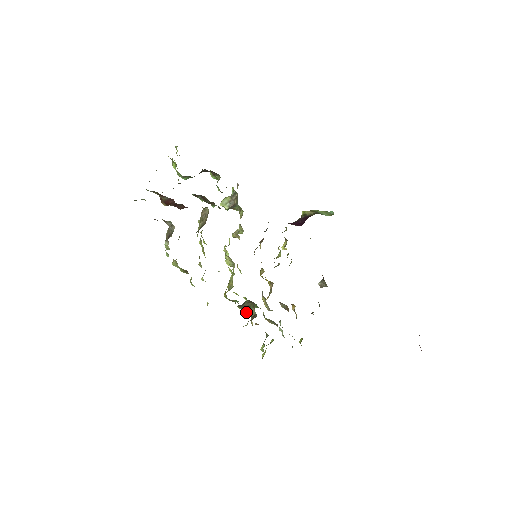
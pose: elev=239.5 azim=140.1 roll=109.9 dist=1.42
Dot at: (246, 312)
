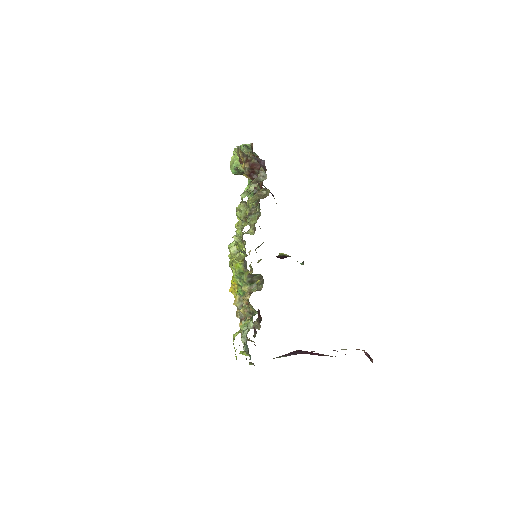
Dot at: (245, 287)
